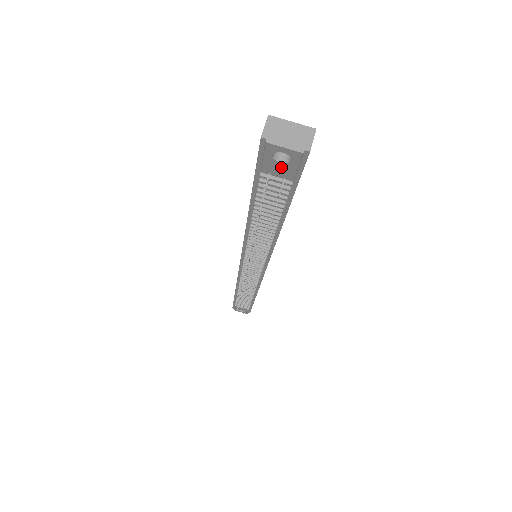
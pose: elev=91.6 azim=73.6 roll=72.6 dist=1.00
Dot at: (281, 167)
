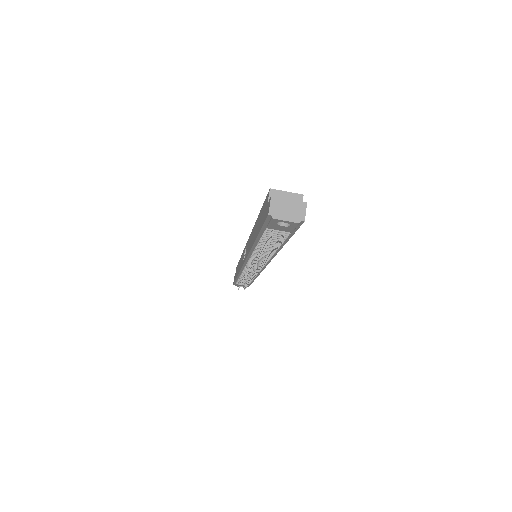
Dot at: (283, 228)
